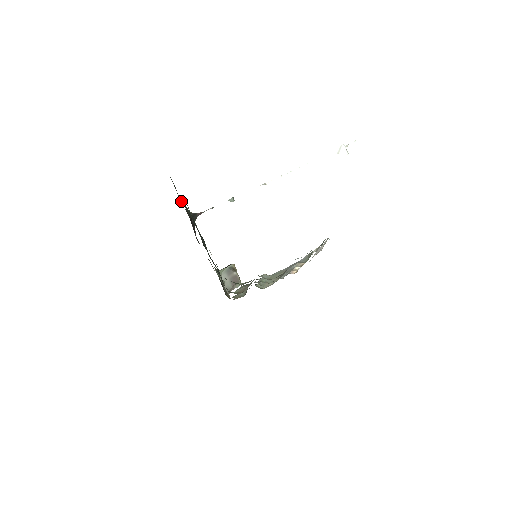
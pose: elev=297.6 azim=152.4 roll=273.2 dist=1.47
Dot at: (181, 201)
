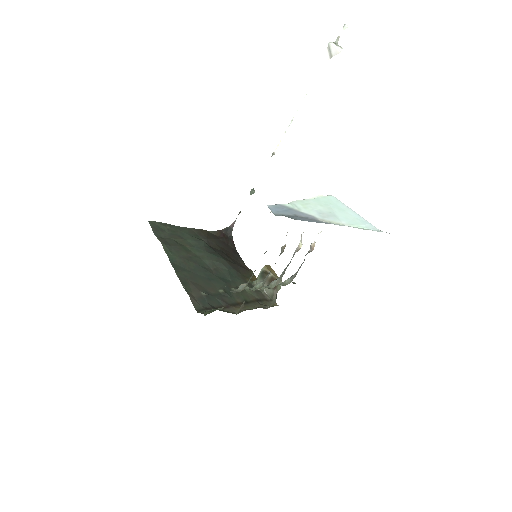
Dot at: (194, 231)
